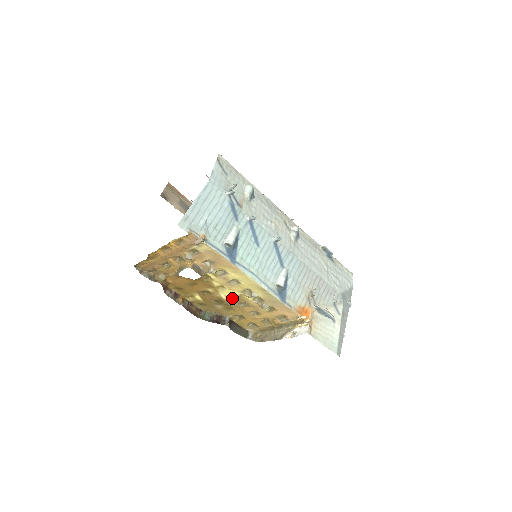
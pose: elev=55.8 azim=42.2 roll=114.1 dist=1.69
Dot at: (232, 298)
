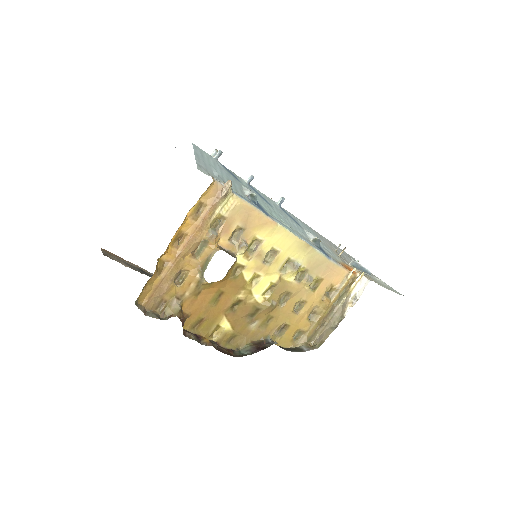
Dot at: (269, 294)
